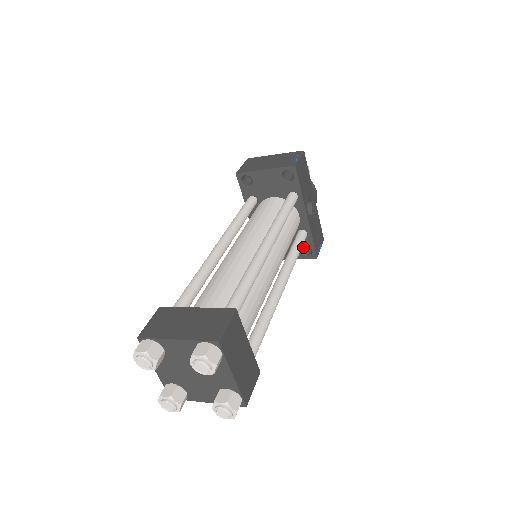
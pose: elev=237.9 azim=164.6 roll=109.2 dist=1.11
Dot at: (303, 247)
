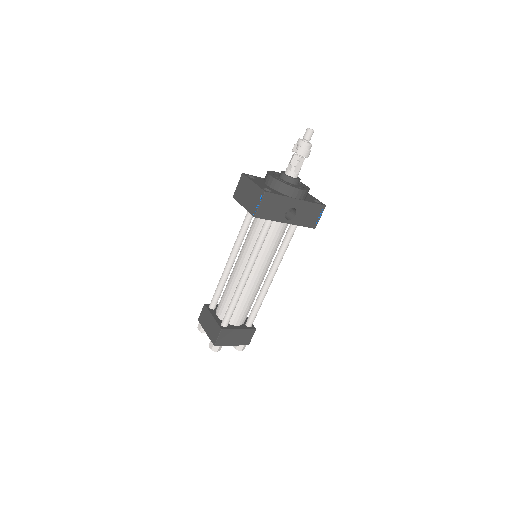
Dot at: occluded
